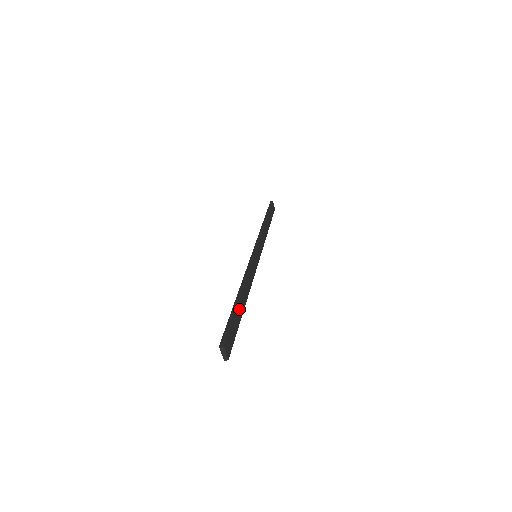
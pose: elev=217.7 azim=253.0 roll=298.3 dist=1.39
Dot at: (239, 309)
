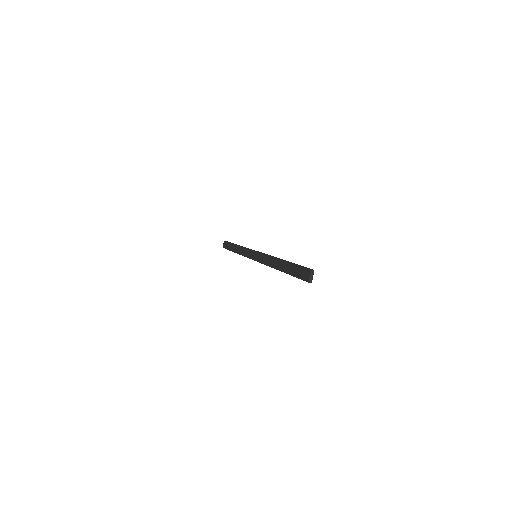
Dot at: occluded
